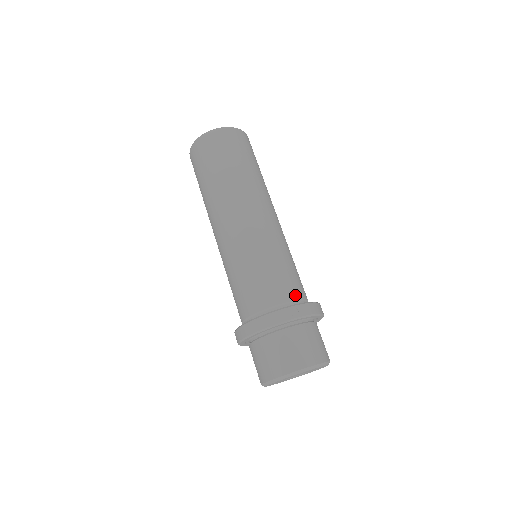
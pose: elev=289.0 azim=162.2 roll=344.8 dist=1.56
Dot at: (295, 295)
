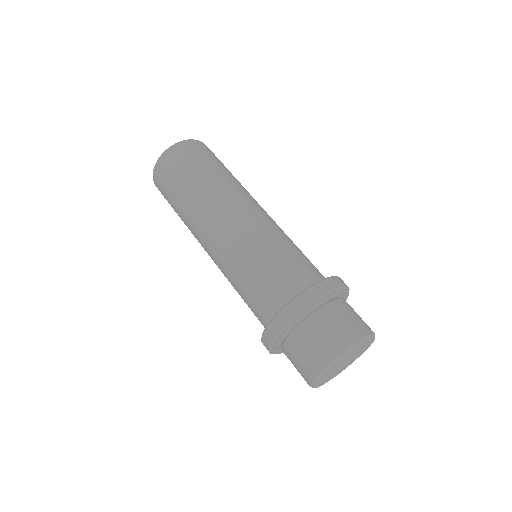
Dot at: (315, 275)
